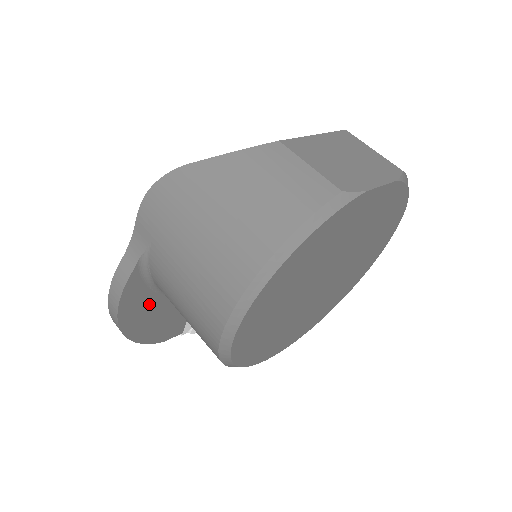
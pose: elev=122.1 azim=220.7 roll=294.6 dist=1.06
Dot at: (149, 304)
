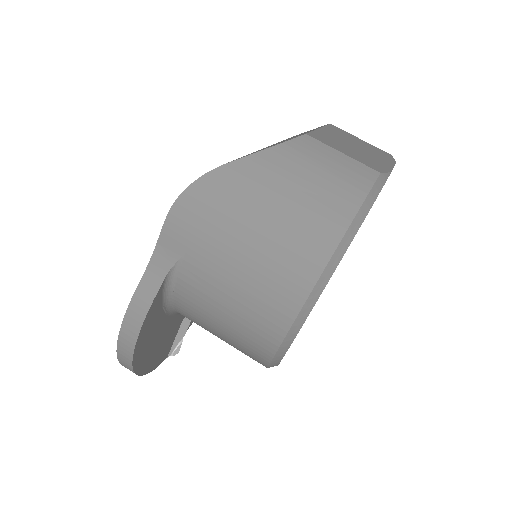
Dot at: (157, 327)
